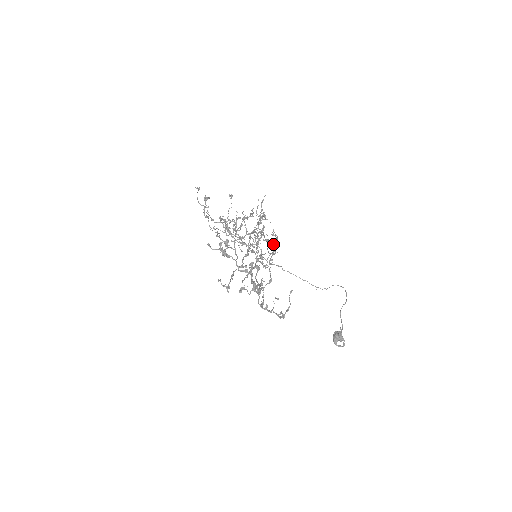
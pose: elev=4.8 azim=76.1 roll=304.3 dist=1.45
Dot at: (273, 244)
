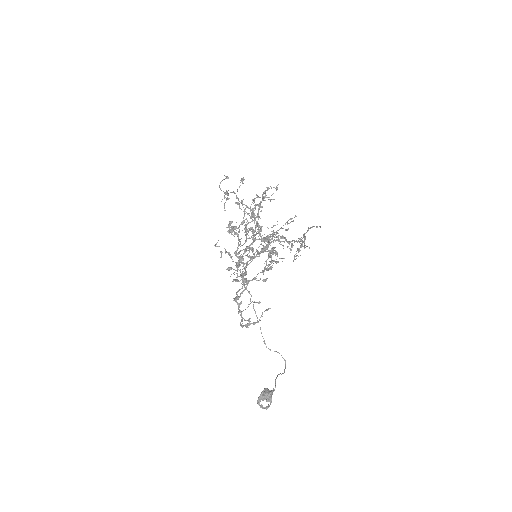
Dot at: (290, 250)
